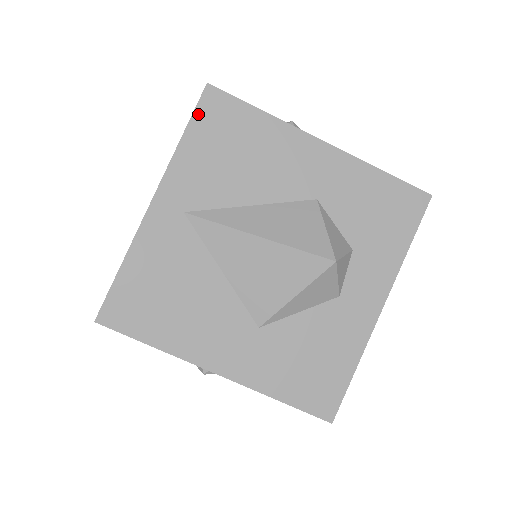
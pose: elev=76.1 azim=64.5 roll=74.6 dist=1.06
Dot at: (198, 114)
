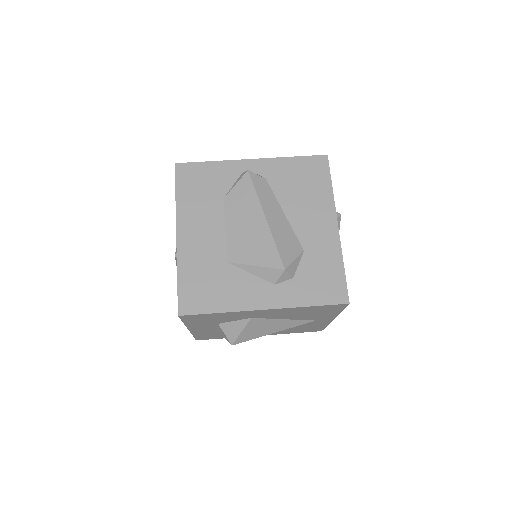
Dot at: occluded
